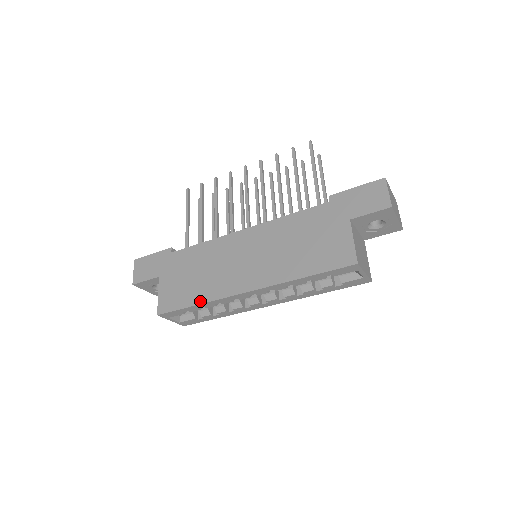
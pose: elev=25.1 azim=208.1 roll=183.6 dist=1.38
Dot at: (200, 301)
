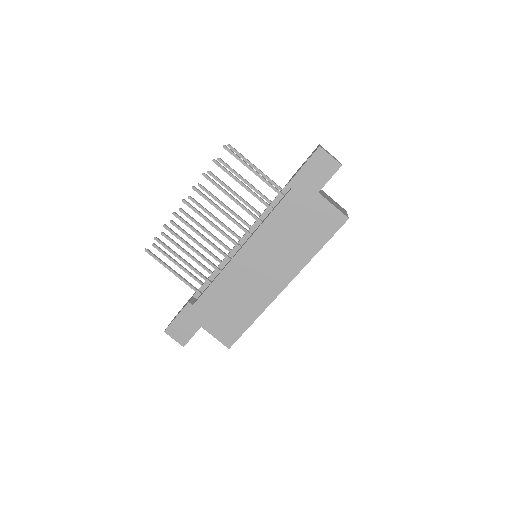
Dot at: (254, 318)
